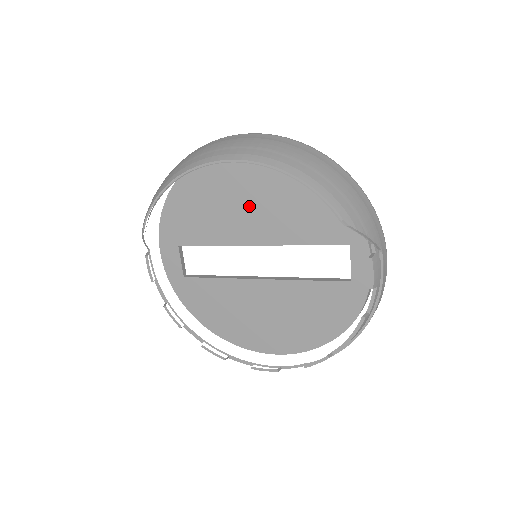
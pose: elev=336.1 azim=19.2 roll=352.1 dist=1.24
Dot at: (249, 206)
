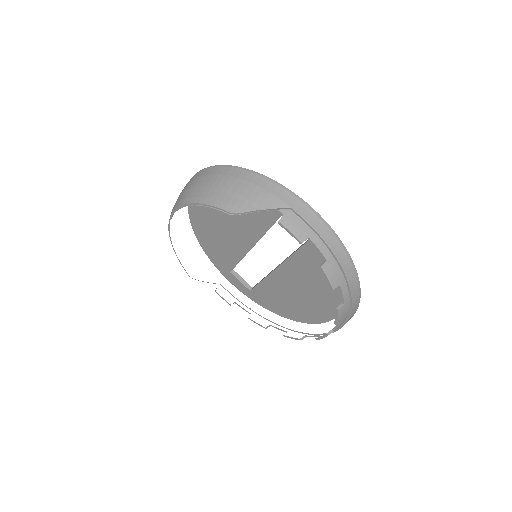
Dot at: (226, 226)
